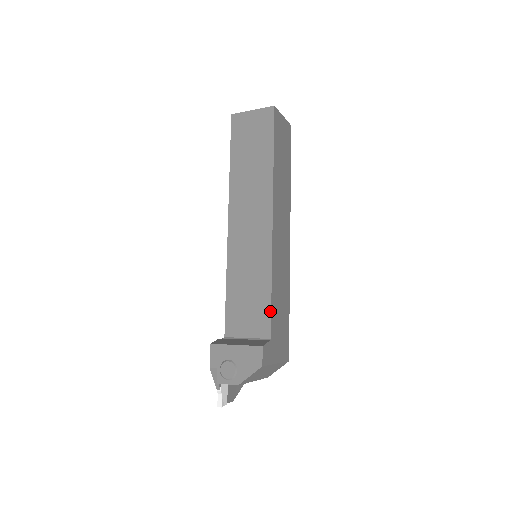
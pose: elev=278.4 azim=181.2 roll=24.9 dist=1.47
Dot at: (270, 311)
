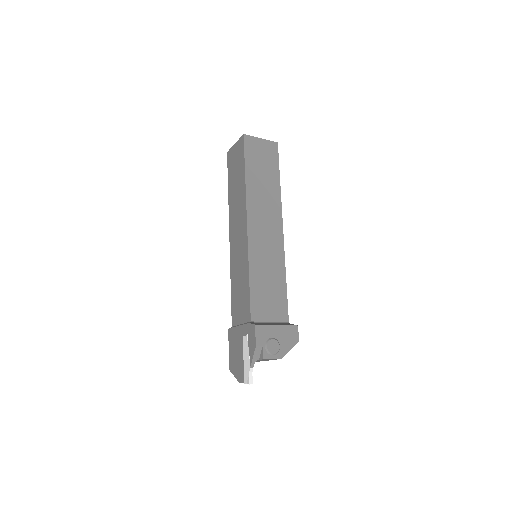
Dot at: (287, 300)
